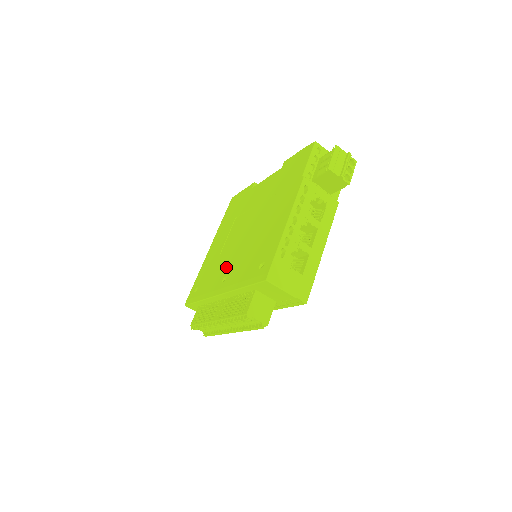
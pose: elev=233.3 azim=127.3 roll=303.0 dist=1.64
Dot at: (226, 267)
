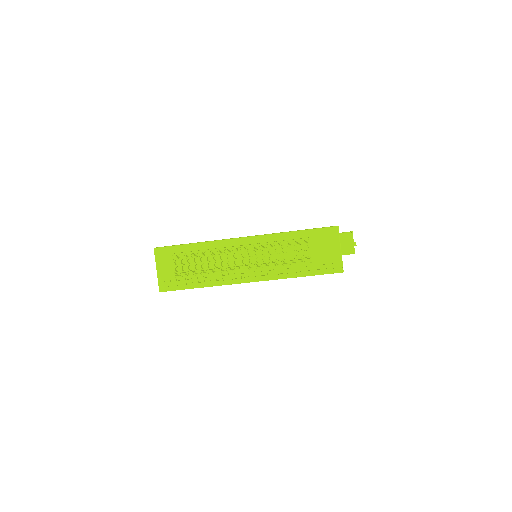
Dot at: occluded
